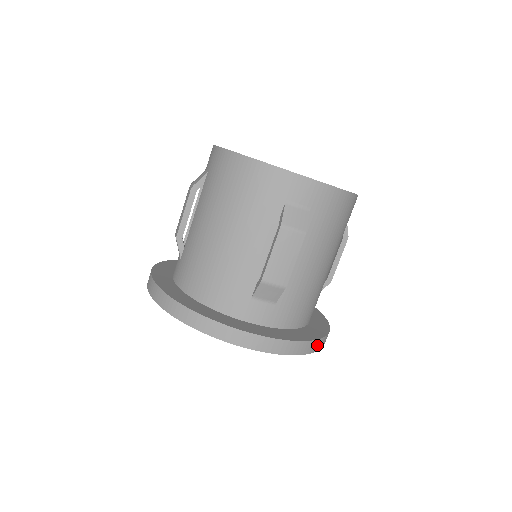
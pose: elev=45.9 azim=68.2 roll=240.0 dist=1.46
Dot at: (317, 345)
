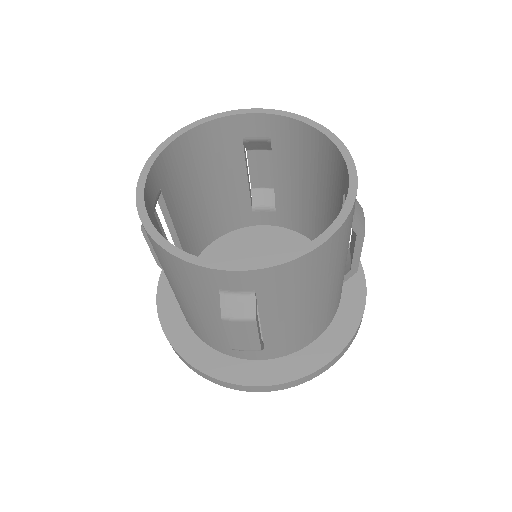
Dot at: (331, 363)
